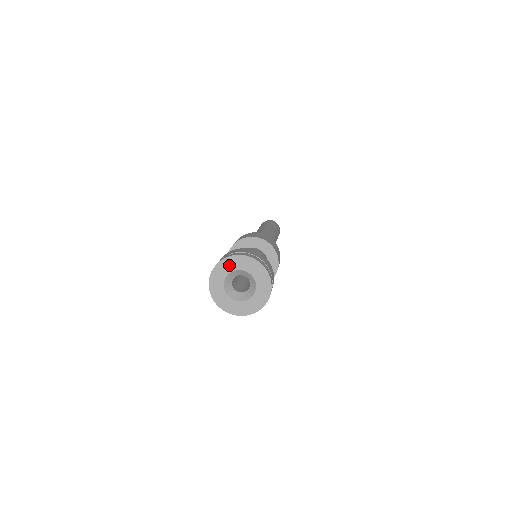
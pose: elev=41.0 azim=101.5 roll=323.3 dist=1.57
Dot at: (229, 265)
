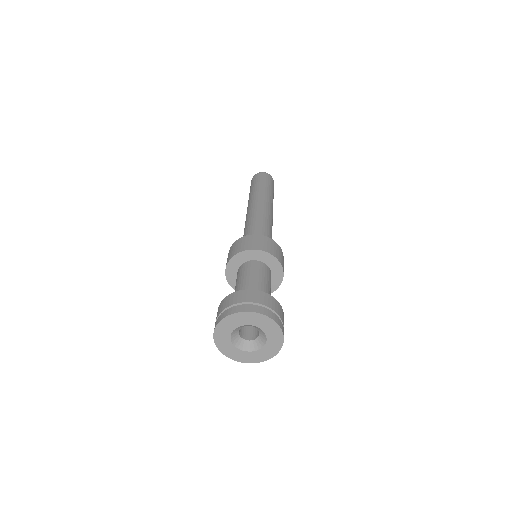
Dot at: (244, 319)
